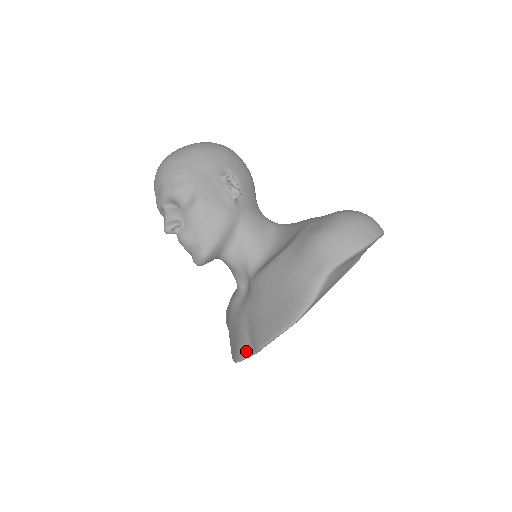
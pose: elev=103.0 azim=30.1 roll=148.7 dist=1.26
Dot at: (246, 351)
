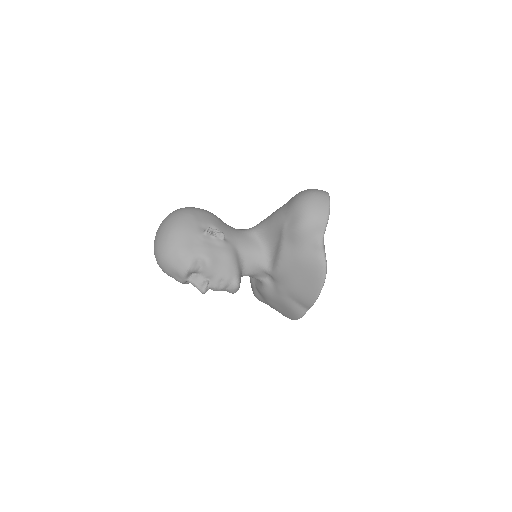
Dot at: (302, 312)
